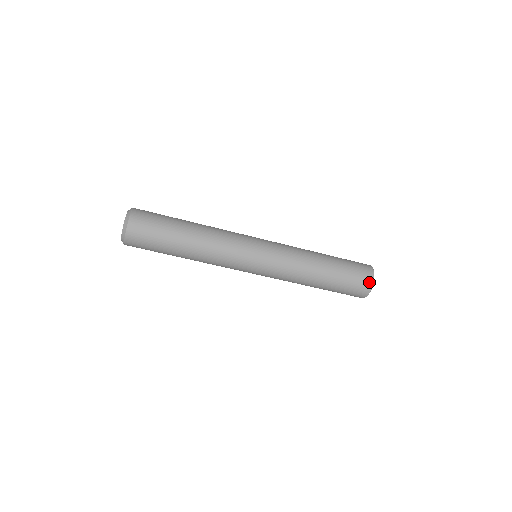
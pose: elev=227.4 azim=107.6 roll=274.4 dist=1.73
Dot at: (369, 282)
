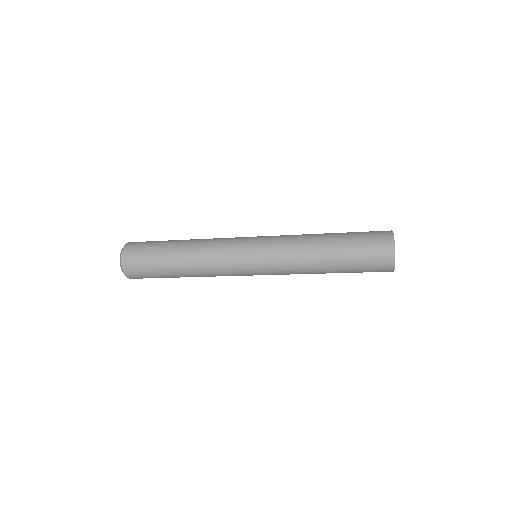
Dot at: (389, 267)
